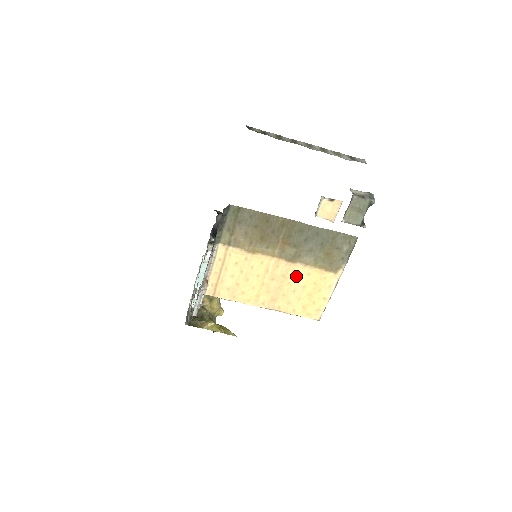
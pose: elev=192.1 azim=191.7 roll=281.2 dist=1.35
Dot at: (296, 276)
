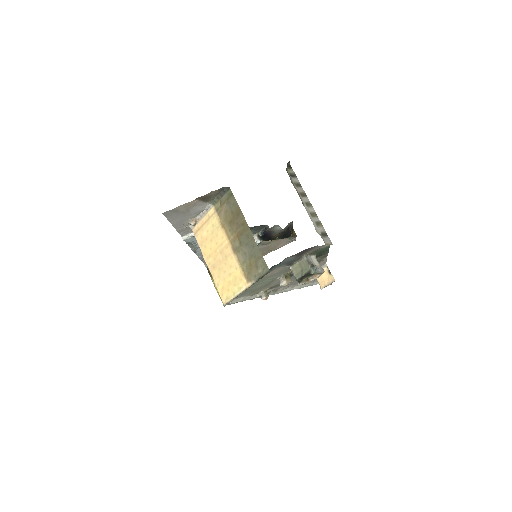
Dot at: (231, 263)
